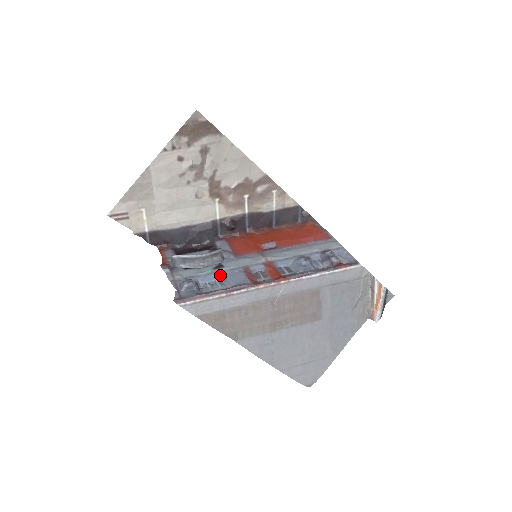
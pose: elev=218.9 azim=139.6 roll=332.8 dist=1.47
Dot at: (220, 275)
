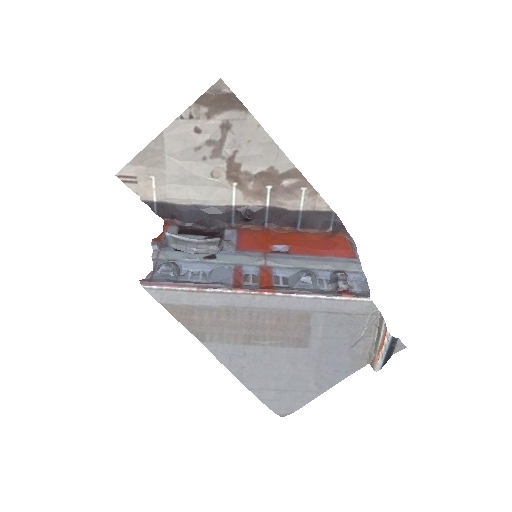
Dot at: (207, 266)
